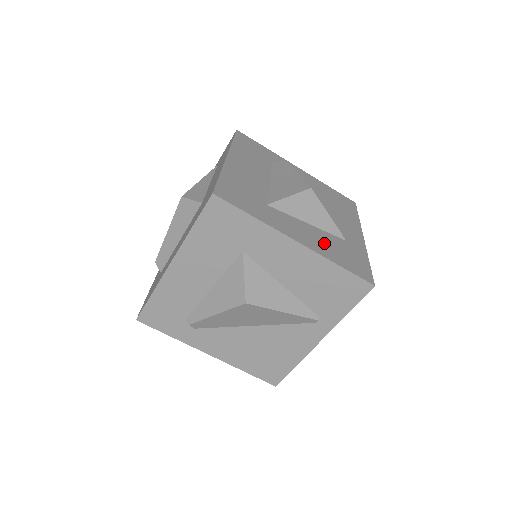
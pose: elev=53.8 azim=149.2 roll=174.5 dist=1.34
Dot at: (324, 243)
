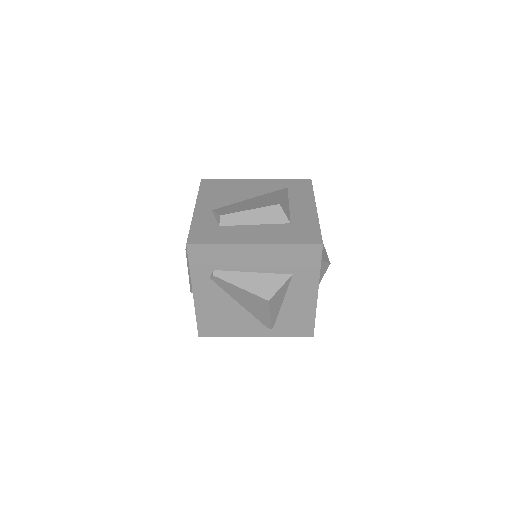
Dot at: occluded
